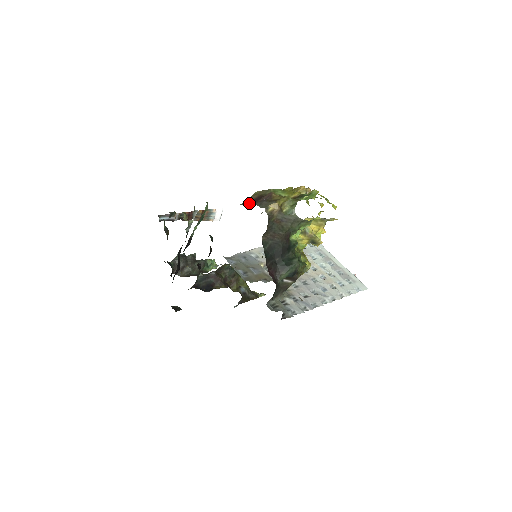
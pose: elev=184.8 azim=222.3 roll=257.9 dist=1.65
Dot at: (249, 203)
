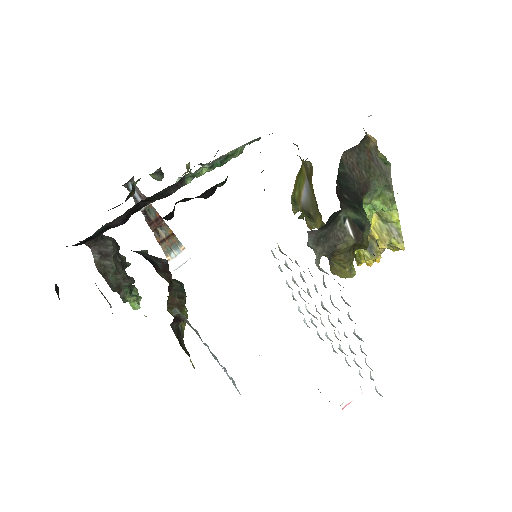
Dot at: occluded
